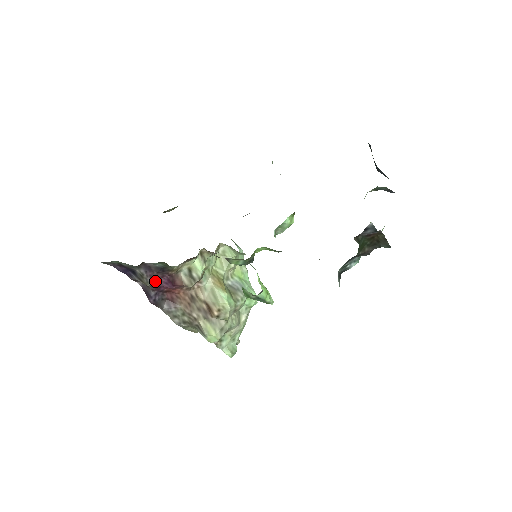
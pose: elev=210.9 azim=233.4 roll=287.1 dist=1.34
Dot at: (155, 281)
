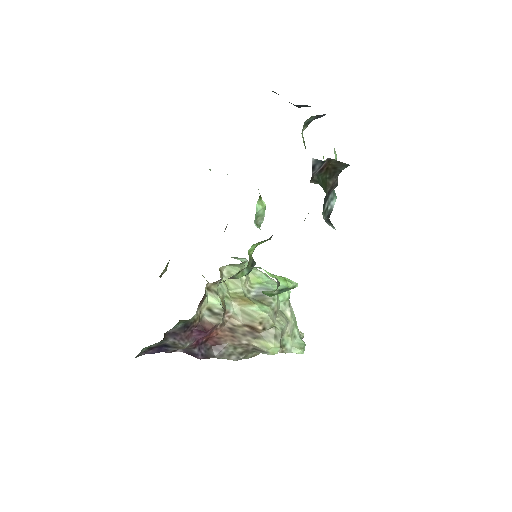
Dot at: (189, 340)
